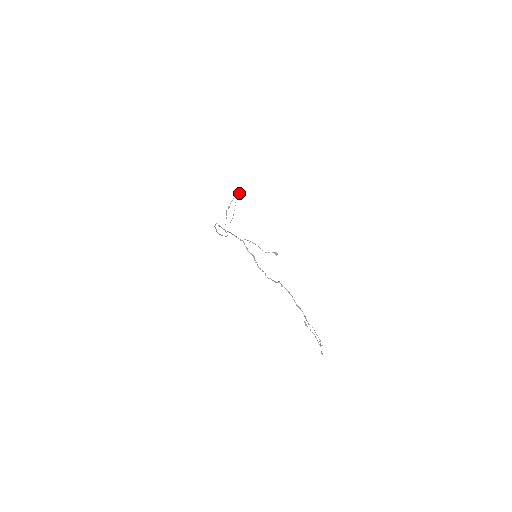
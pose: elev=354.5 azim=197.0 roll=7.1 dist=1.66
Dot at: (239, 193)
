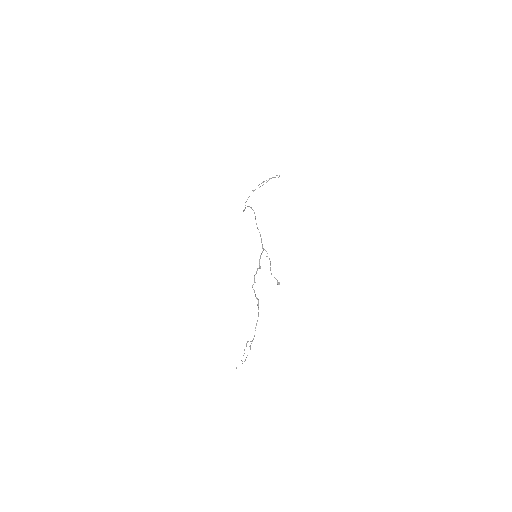
Dot at: occluded
